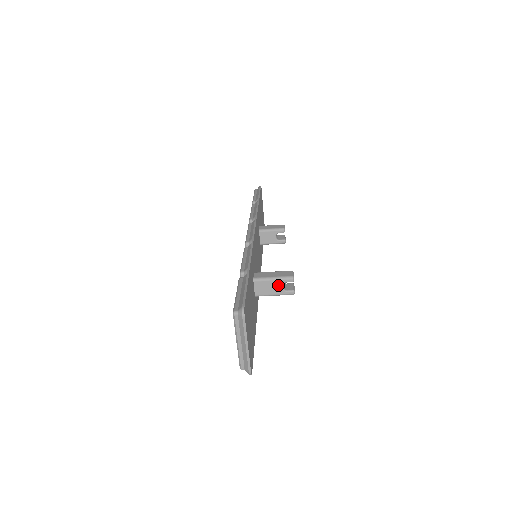
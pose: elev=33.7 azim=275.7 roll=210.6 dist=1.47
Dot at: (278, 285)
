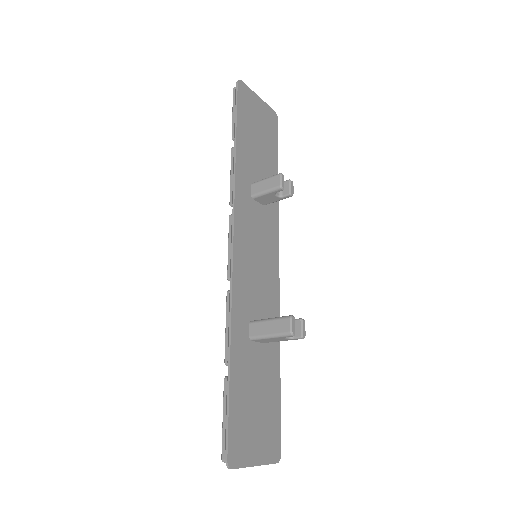
Dot at: (280, 339)
